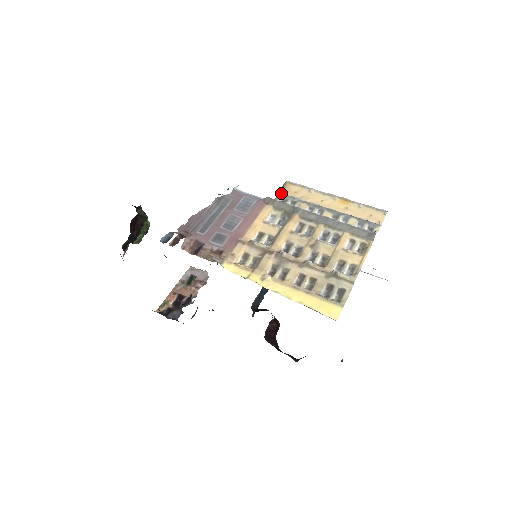
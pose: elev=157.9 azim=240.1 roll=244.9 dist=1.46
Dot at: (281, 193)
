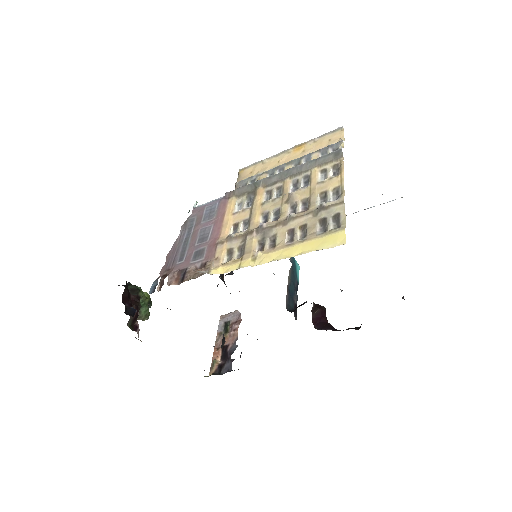
Dot at: (238, 182)
